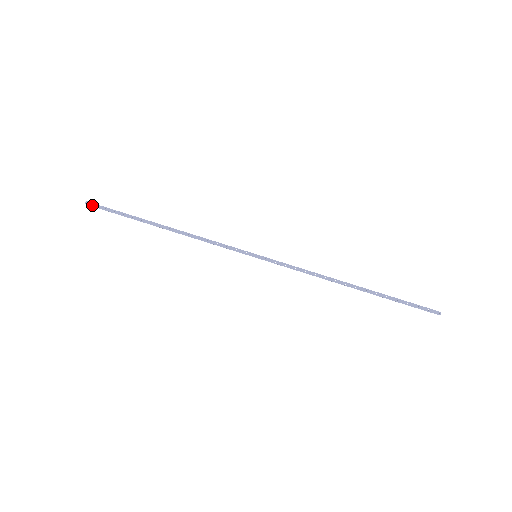
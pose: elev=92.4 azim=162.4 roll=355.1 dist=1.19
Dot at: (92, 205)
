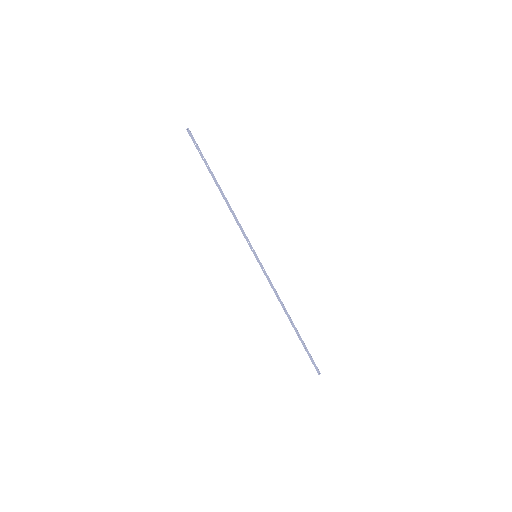
Dot at: (190, 134)
